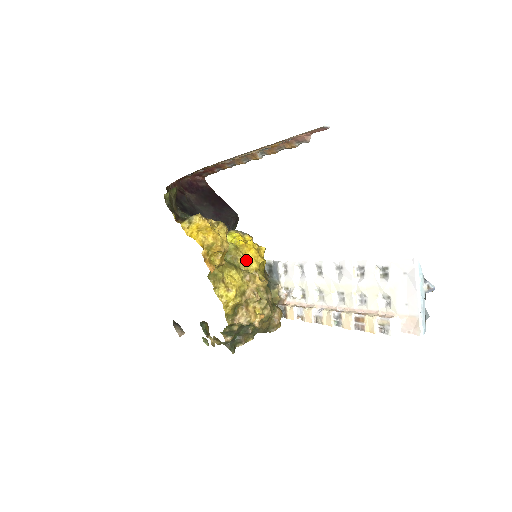
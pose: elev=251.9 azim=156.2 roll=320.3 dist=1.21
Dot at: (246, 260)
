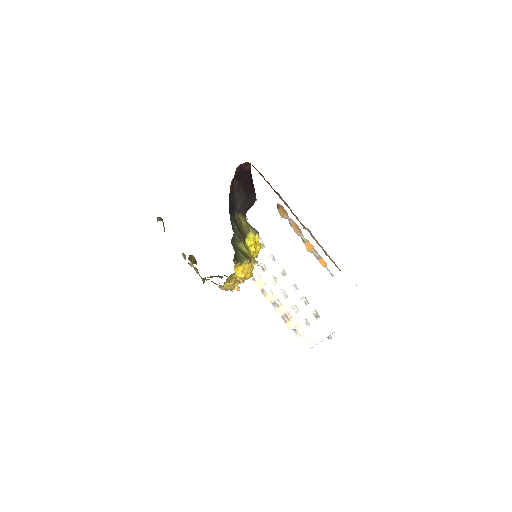
Dot at: occluded
